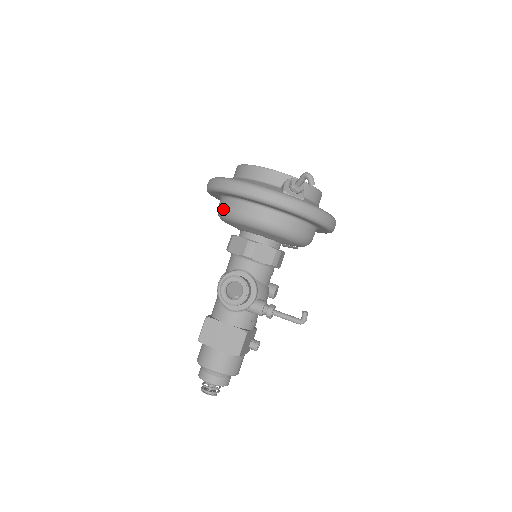
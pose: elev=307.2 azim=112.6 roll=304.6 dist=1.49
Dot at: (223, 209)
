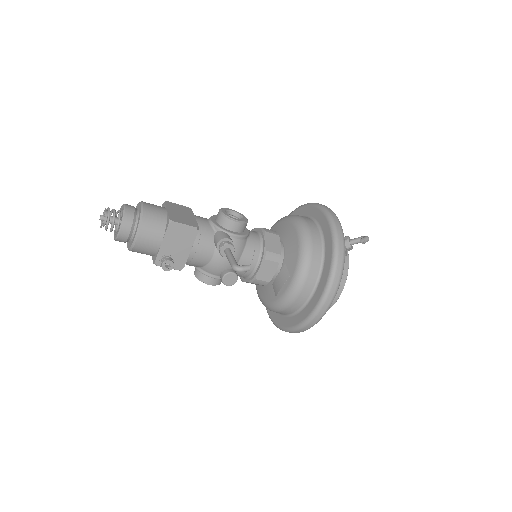
Dot at: occluded
